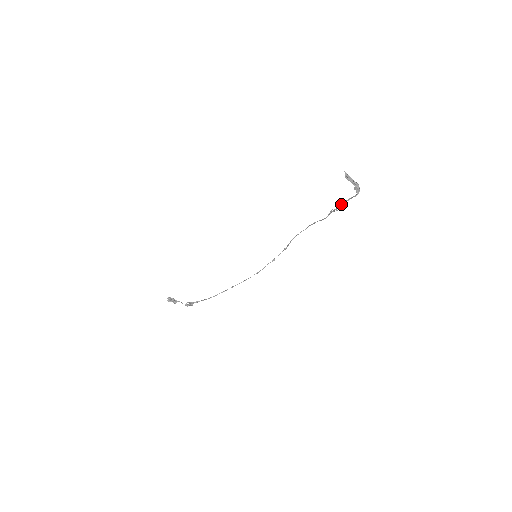
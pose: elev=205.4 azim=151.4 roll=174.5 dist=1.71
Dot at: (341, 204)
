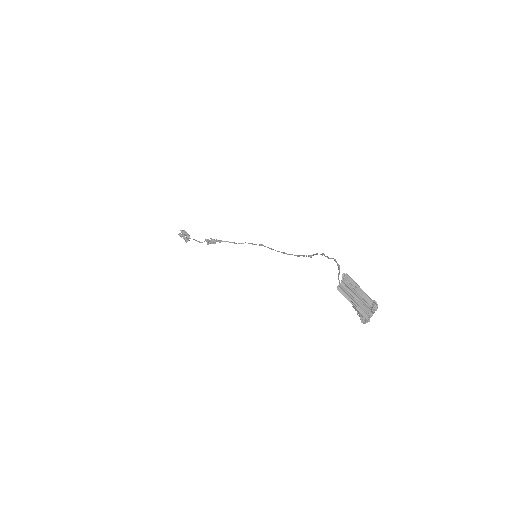
Dot at: occluded
